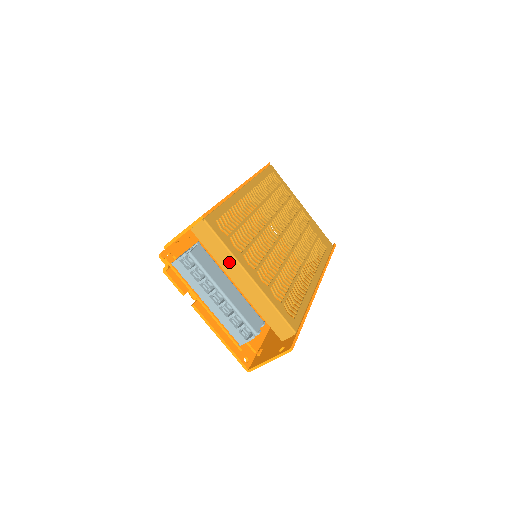
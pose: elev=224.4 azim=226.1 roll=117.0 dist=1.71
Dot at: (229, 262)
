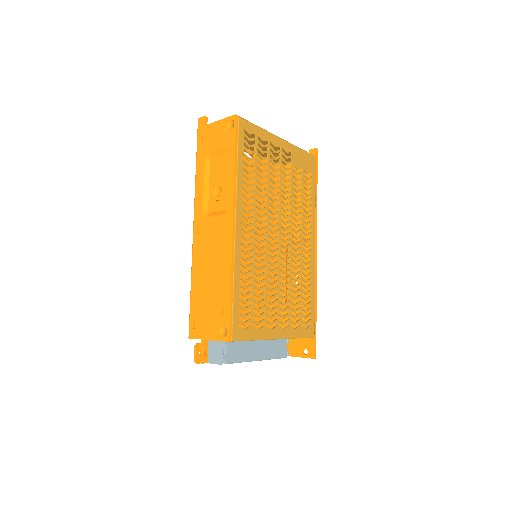
Dot at: occluded
